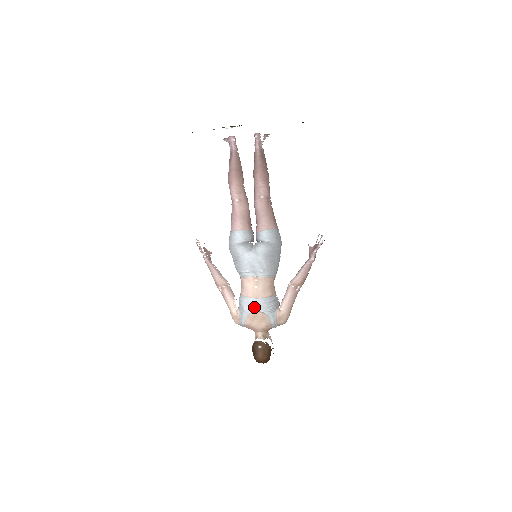
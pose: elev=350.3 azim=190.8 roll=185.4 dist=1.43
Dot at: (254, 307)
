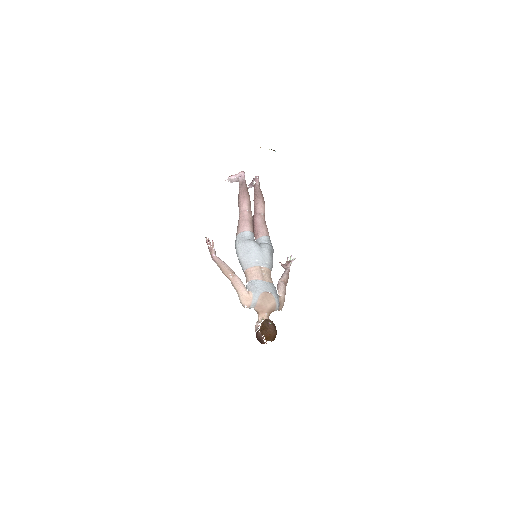
Dot at: (265, 287)
